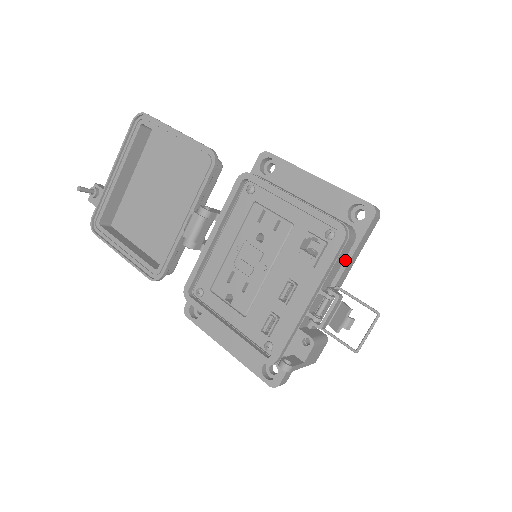
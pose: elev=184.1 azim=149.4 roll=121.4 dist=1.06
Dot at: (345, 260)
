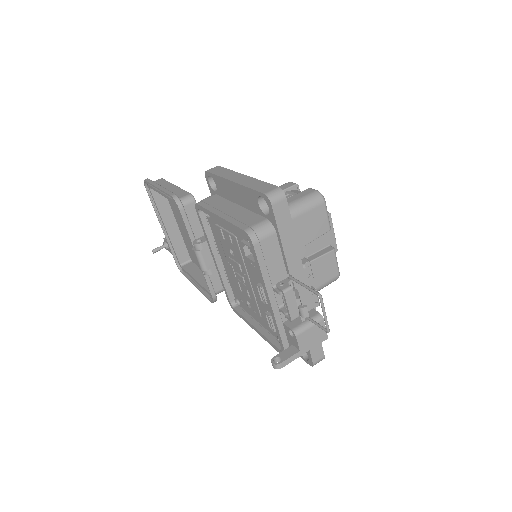
Dot at: (281, 251)
